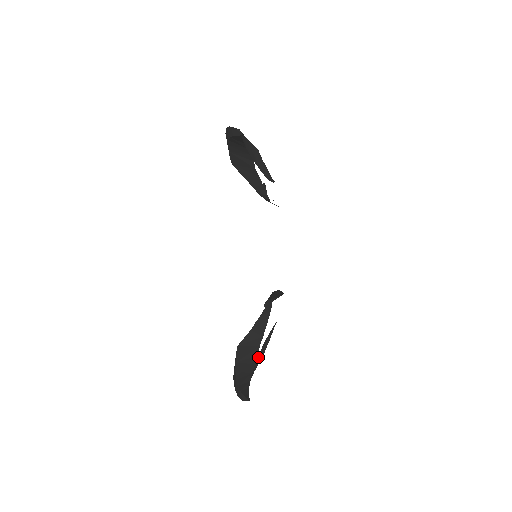
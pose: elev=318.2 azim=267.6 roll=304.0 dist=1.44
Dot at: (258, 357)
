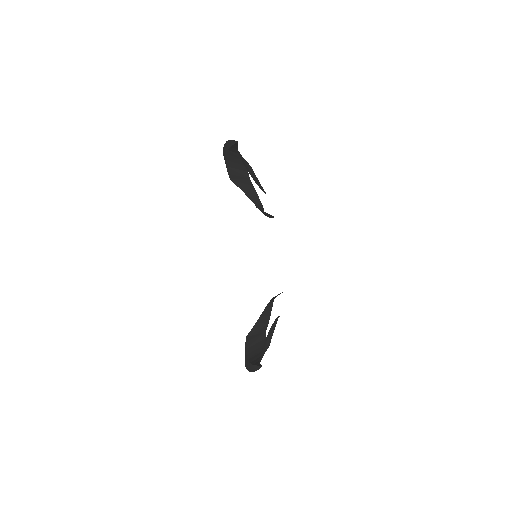
Dot at: (265, 342)
